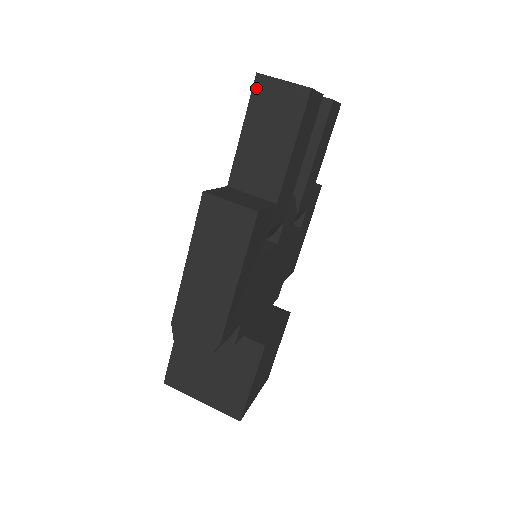
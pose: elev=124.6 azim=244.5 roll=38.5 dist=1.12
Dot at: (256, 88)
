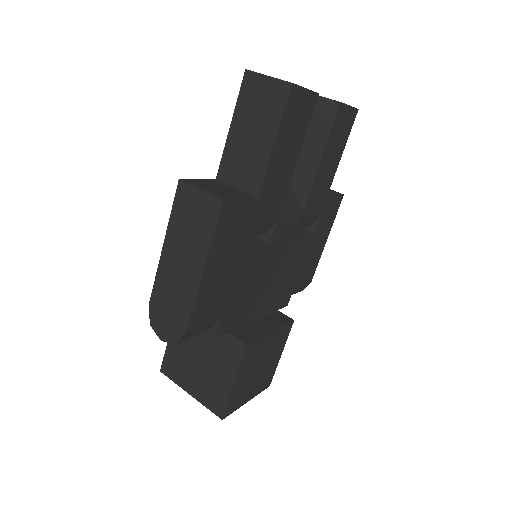
Dot at: (244, 84)
